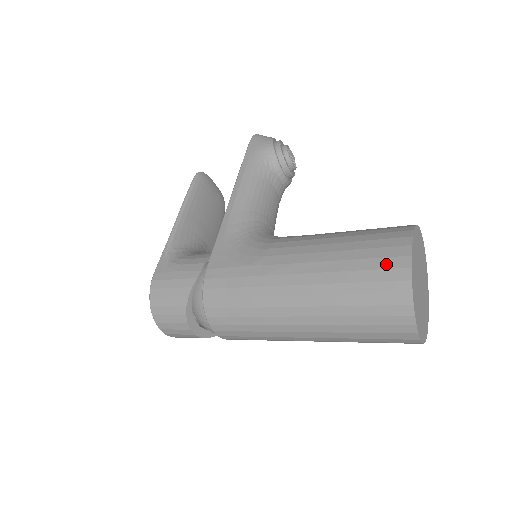
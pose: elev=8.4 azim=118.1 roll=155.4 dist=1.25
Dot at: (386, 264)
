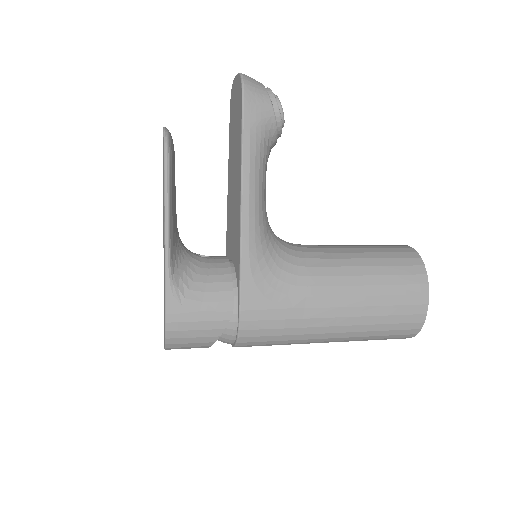
Dot at: (410, 311)
